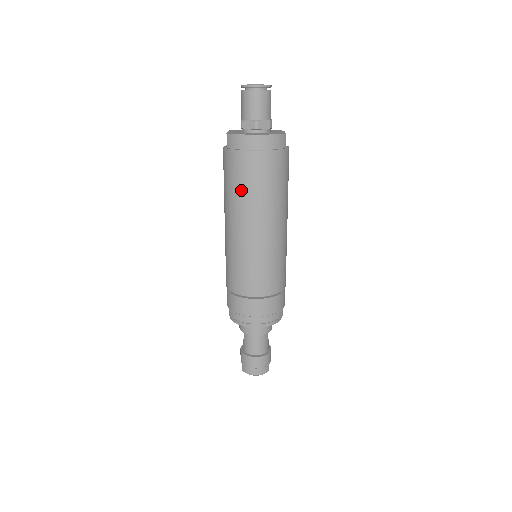
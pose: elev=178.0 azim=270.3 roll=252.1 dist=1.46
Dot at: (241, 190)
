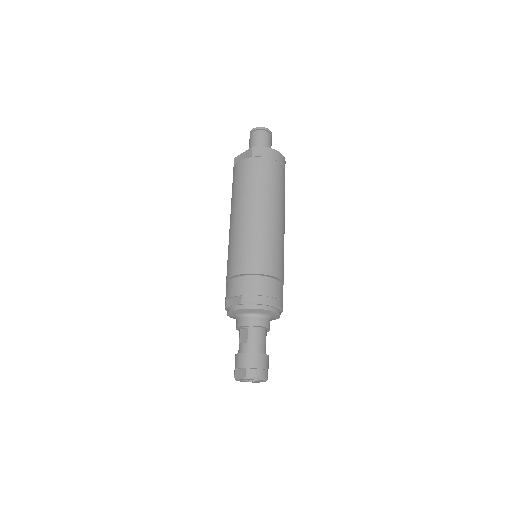
Dot at: (266, 184)
